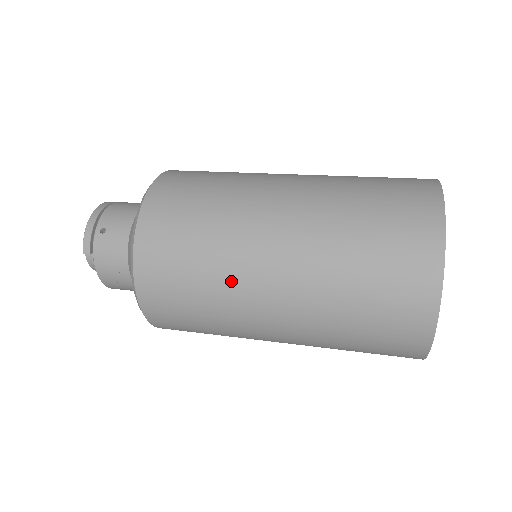
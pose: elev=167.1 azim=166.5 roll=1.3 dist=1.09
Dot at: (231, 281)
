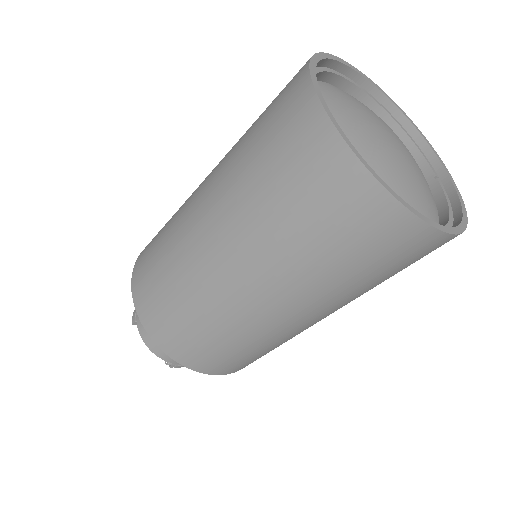
Dot at: (179, 240)
